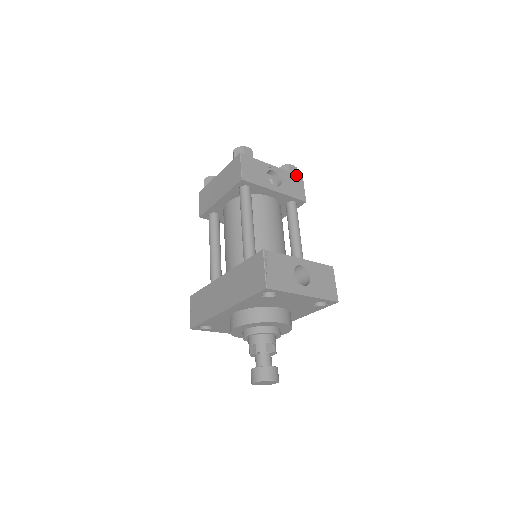
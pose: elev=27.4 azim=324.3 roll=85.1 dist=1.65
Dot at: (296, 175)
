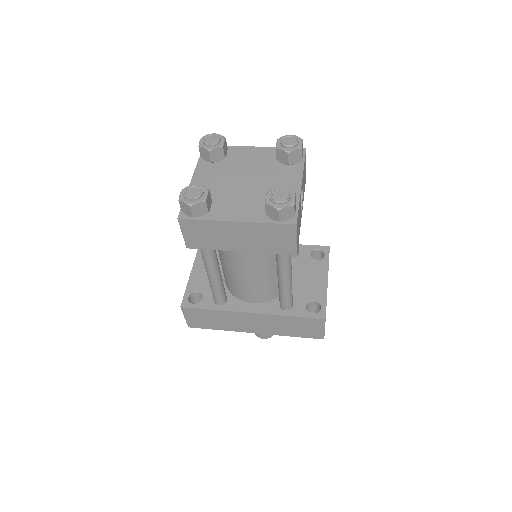
Dot at: (305, 157)
